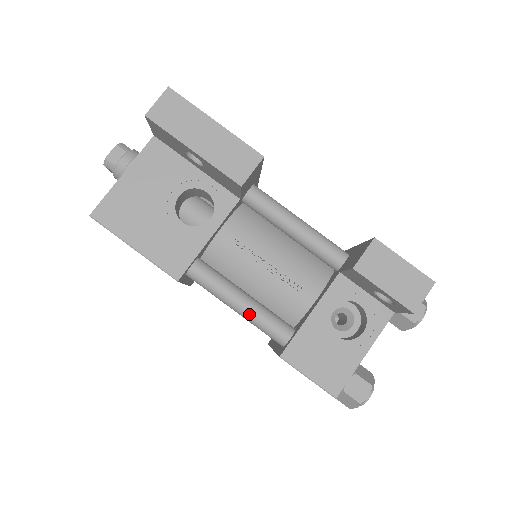
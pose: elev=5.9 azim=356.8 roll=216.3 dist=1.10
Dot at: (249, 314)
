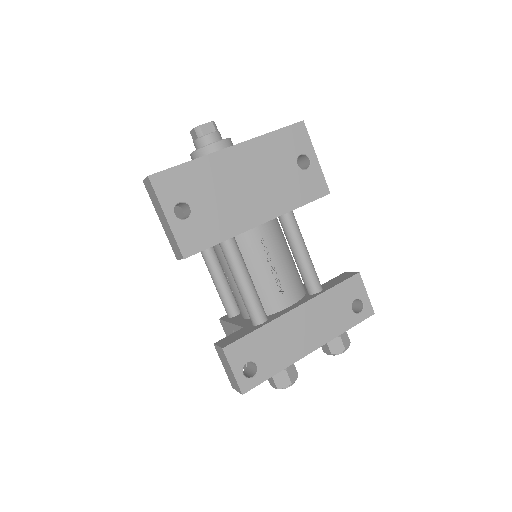
Dot at: (216, 289)
